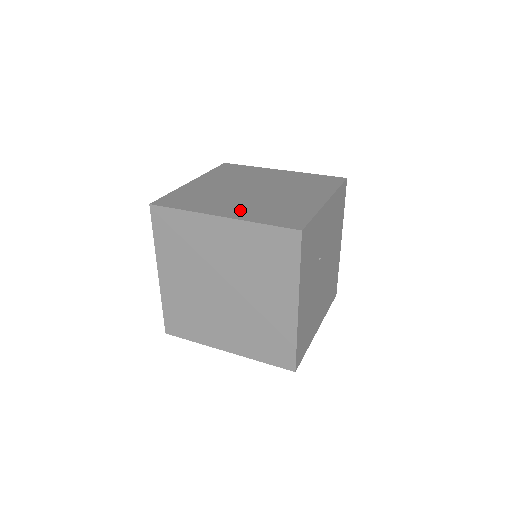
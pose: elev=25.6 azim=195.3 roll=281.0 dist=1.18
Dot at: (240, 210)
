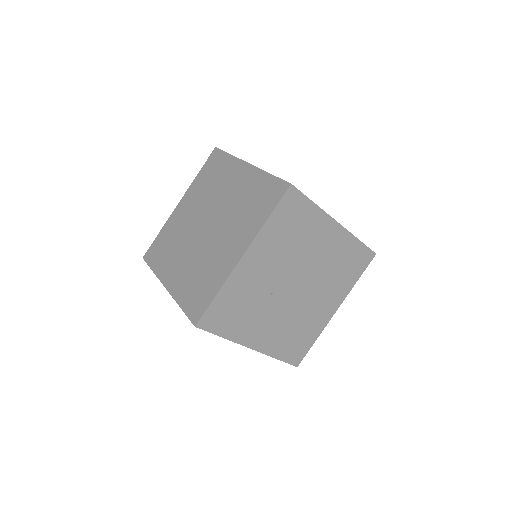
Dot at: (179, 276)
